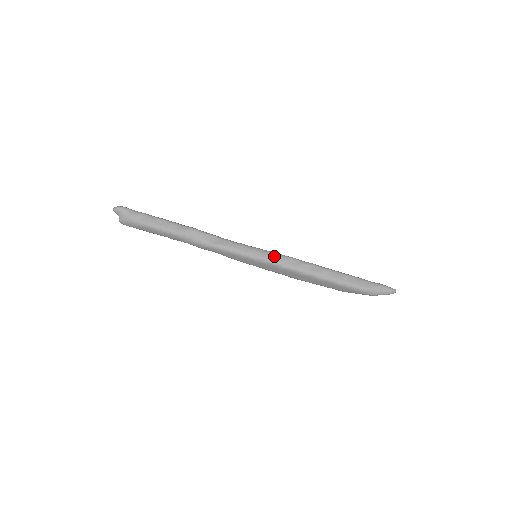
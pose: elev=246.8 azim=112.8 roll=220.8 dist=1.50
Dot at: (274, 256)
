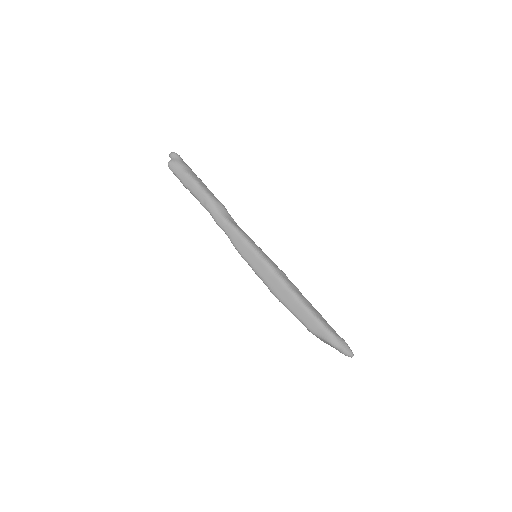
Dot at: (273, 262)
